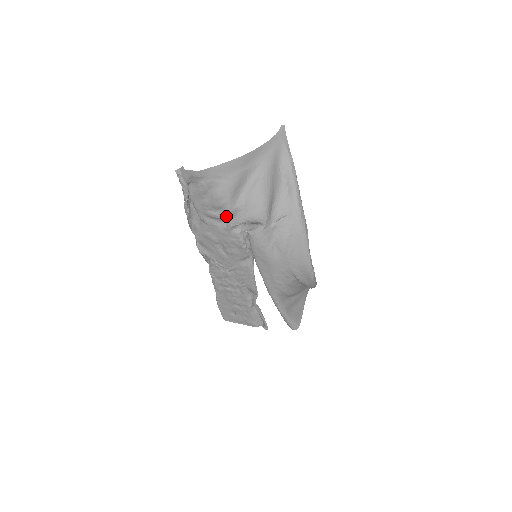
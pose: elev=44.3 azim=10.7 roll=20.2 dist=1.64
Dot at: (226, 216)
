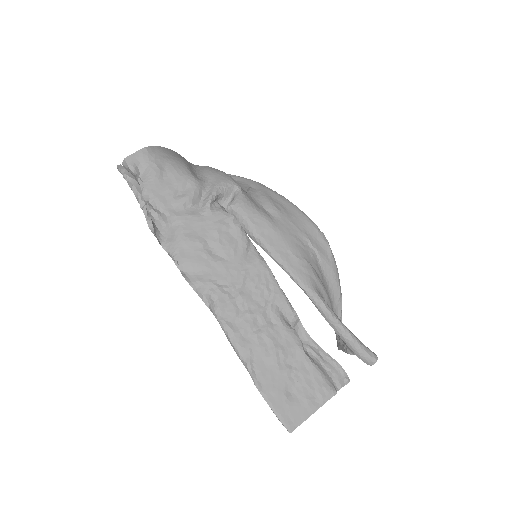
Dot at: (196, 193)
